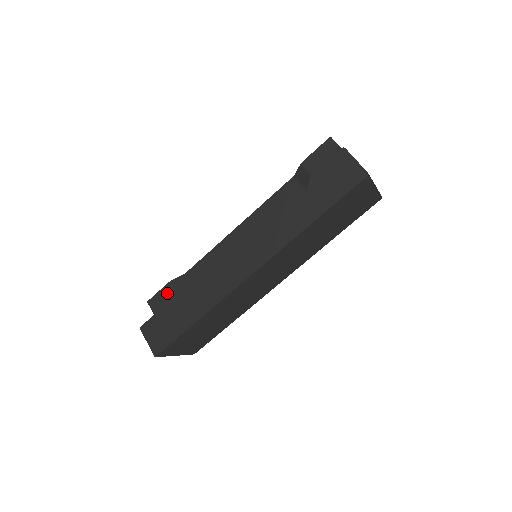
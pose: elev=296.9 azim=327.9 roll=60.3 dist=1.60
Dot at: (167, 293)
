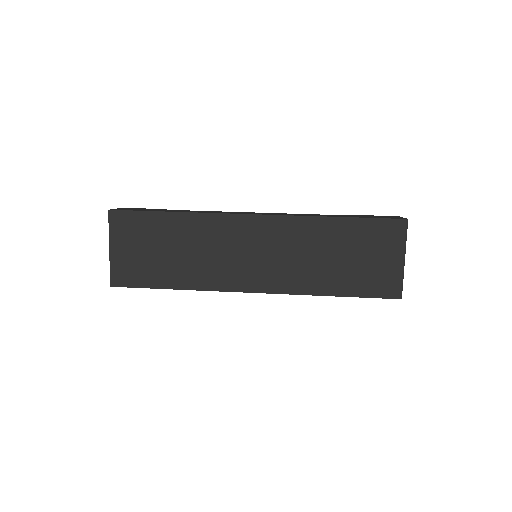
Dot at: occluded
